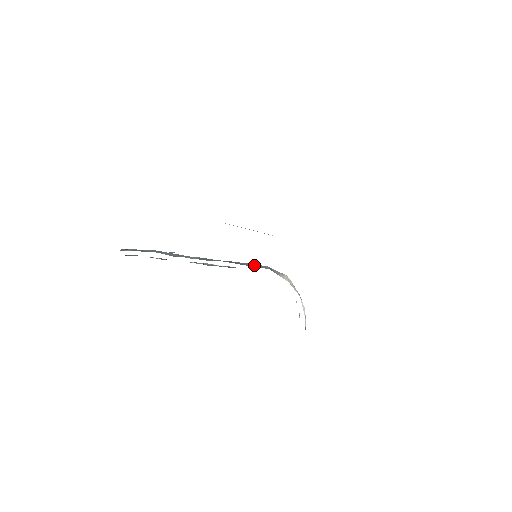
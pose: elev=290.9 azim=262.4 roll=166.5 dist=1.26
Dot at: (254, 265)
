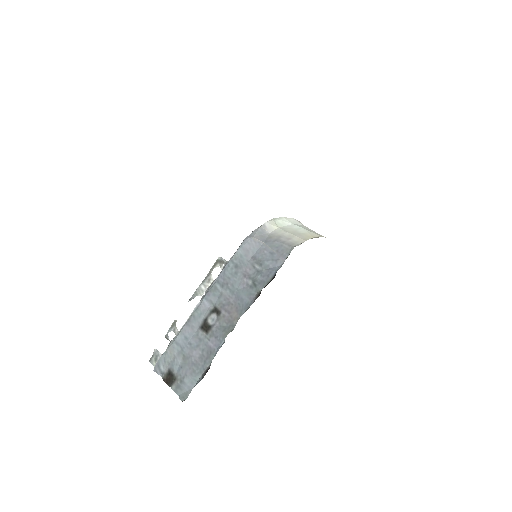
Dot at: (247, 252)
